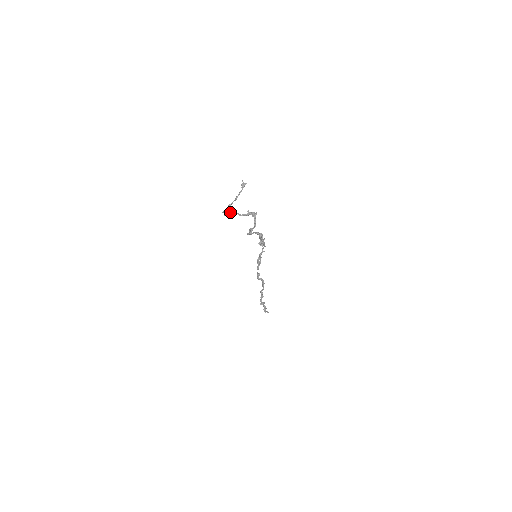
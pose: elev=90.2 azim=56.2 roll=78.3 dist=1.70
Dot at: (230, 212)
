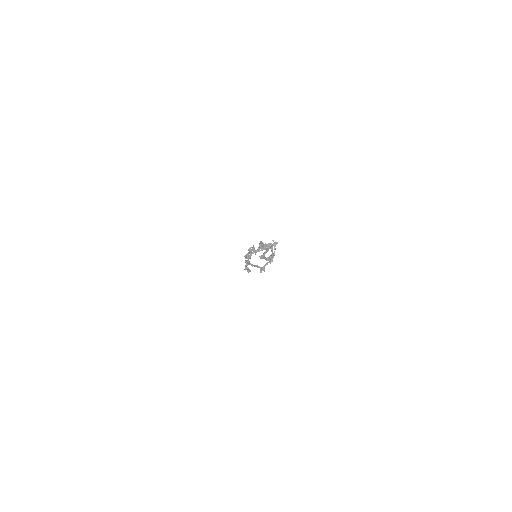
Dot at: (250, 255)
